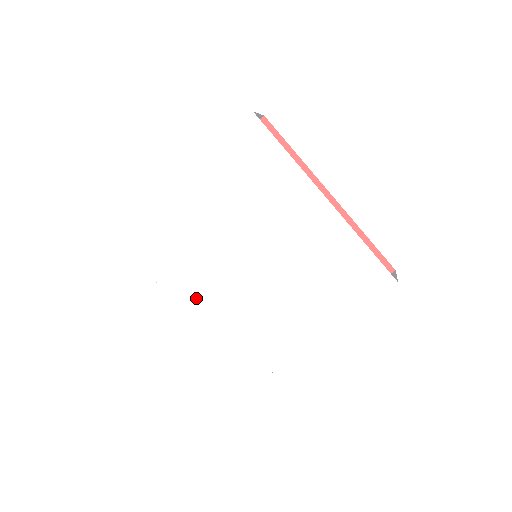
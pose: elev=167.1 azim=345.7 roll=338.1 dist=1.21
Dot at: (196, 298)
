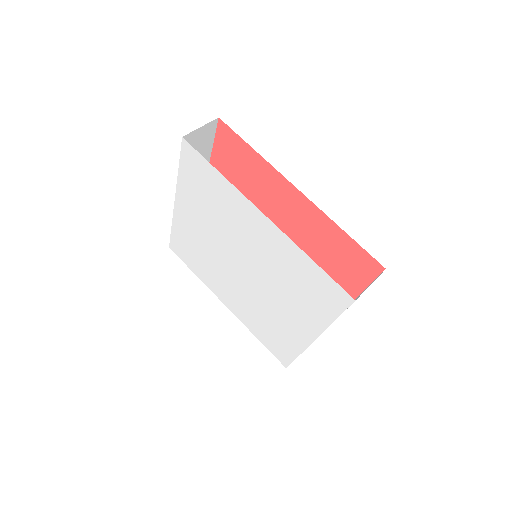
Dot at: (224, 293)
